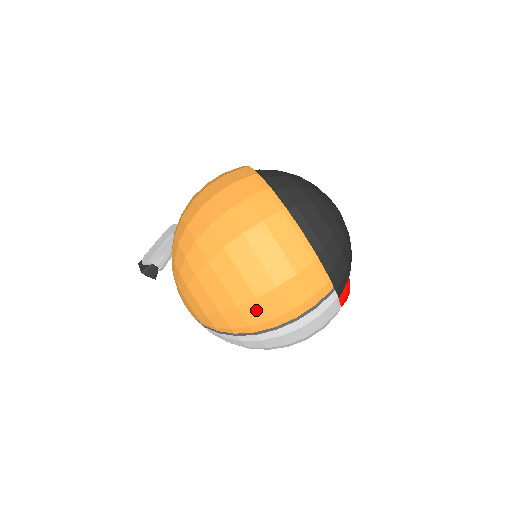
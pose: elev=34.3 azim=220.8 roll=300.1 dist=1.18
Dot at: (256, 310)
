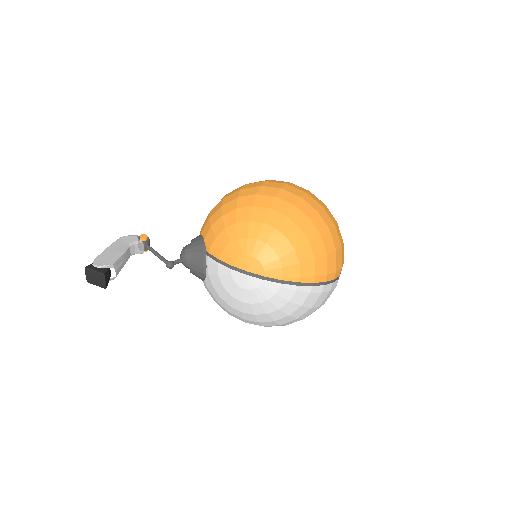
Dot at: (333, 260)
